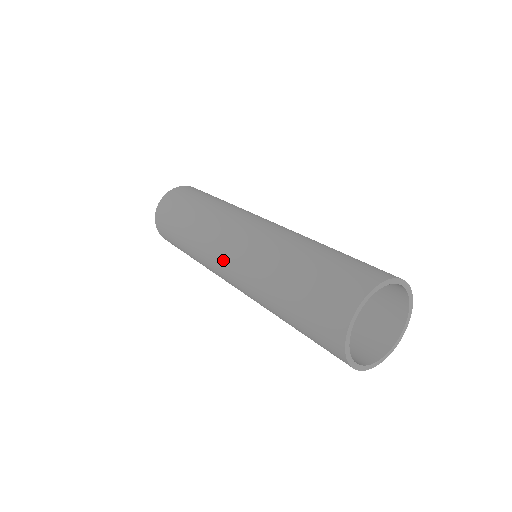
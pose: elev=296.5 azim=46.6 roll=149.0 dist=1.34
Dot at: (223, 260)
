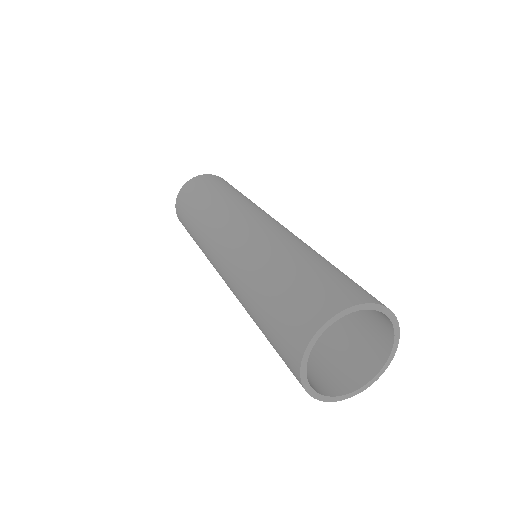
Dot at: (220, 244)
